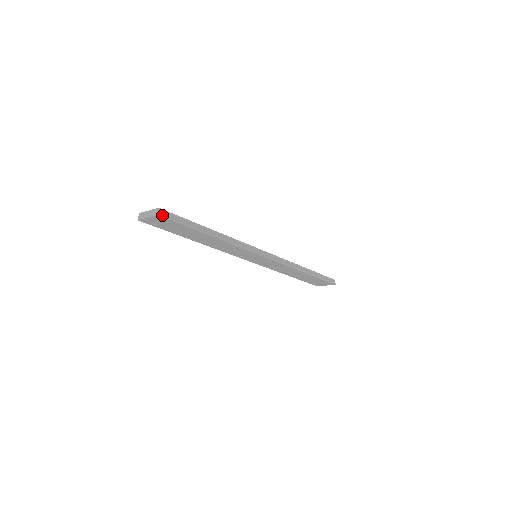
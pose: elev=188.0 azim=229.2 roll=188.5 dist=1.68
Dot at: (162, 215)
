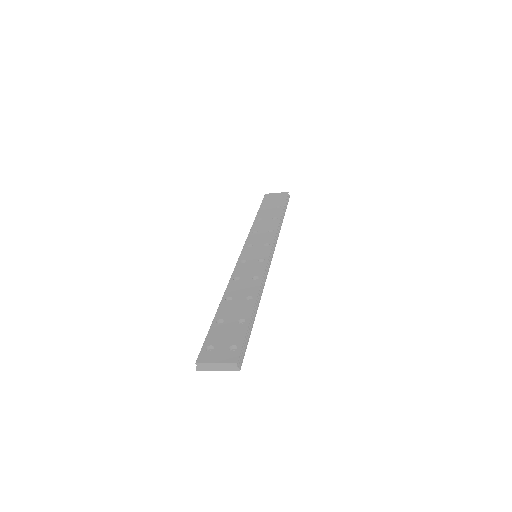
Dot at: (241, 365)
